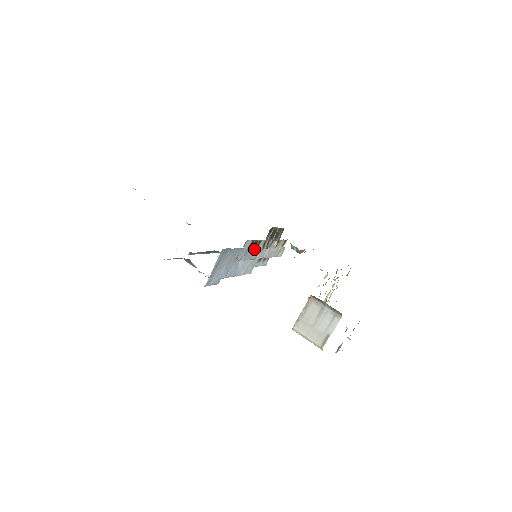
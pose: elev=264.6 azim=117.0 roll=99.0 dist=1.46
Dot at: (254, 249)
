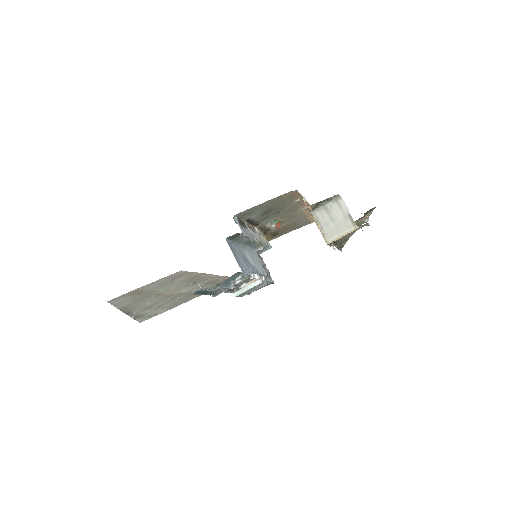
Dot at: (245, 229)
